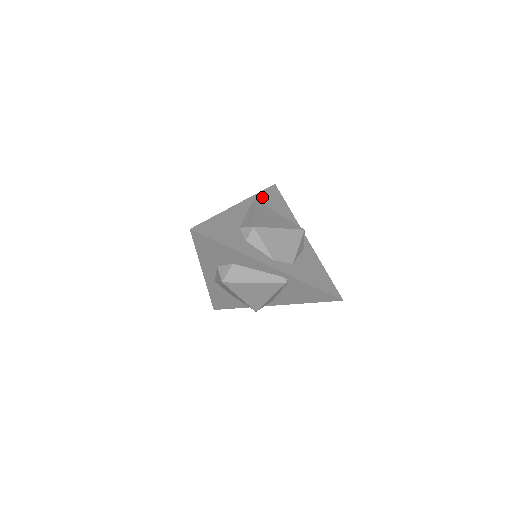
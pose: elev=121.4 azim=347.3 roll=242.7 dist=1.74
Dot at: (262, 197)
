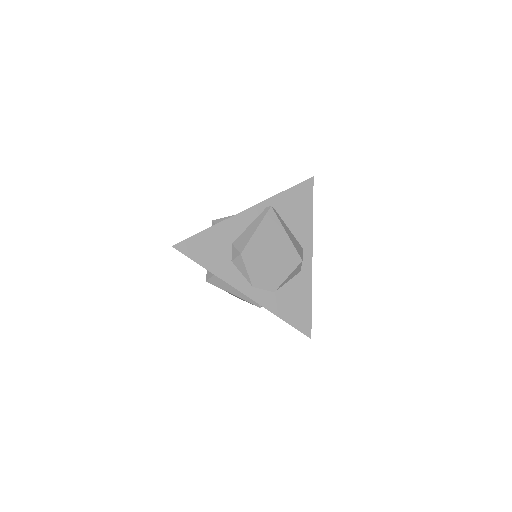
Dot at: (284, 198)
